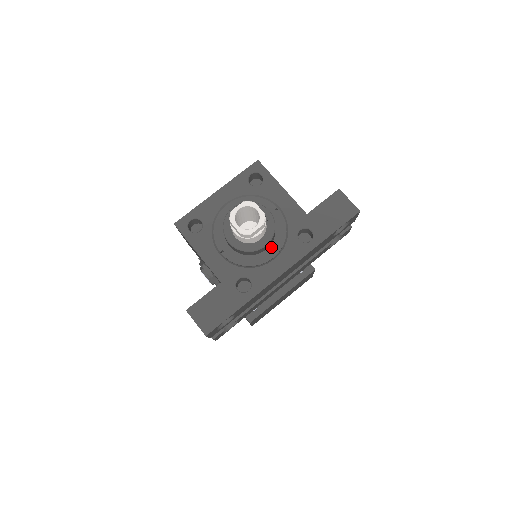
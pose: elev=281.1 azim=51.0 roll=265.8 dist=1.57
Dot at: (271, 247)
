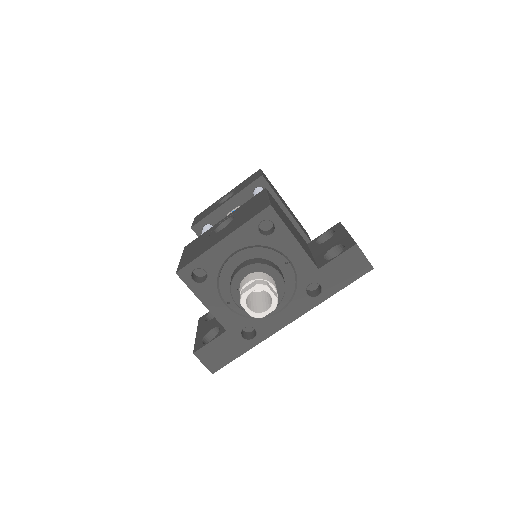
Dot at: occluded
